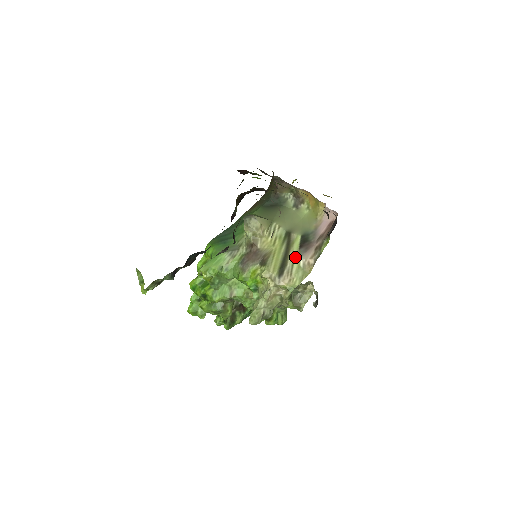
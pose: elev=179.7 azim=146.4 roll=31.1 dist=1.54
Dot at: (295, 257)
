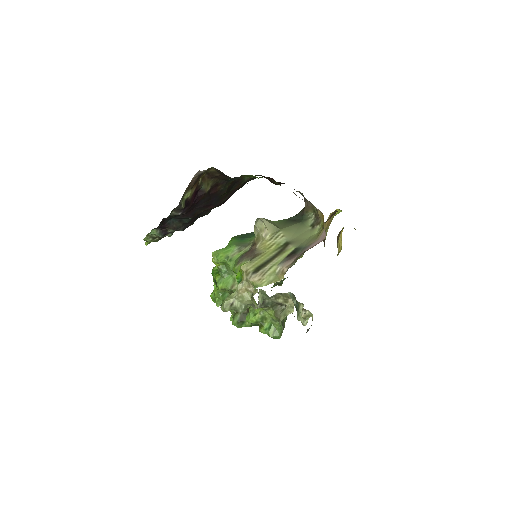
Dot at: (277, 263)
